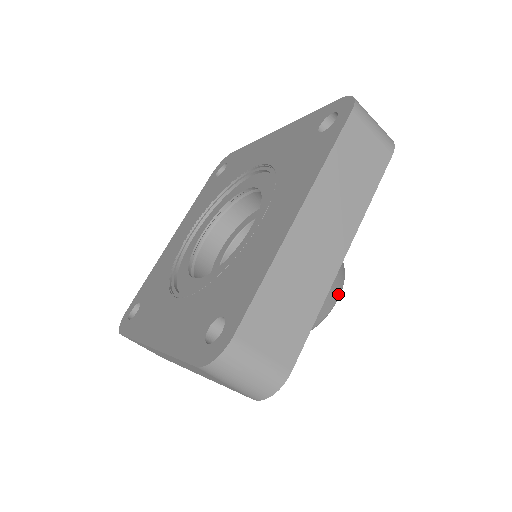
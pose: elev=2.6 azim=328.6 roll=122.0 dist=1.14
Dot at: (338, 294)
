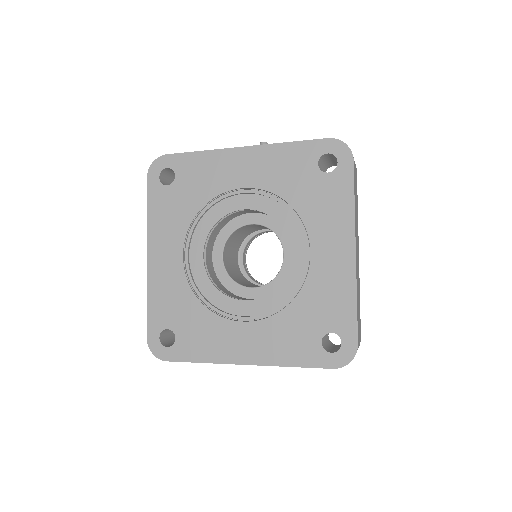
Dot at: occluded
